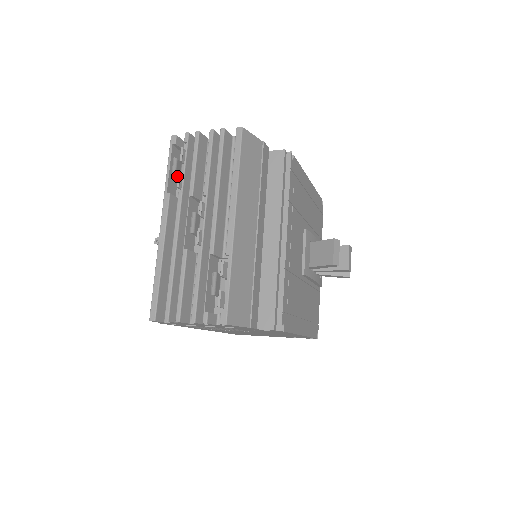
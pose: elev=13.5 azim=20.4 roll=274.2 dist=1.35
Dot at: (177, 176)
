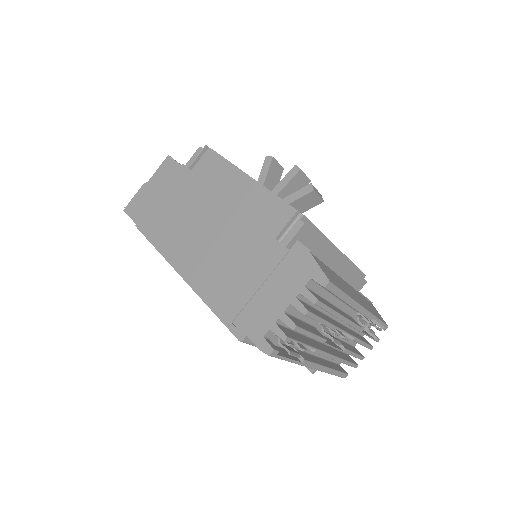
Dot at: (294, 351)
